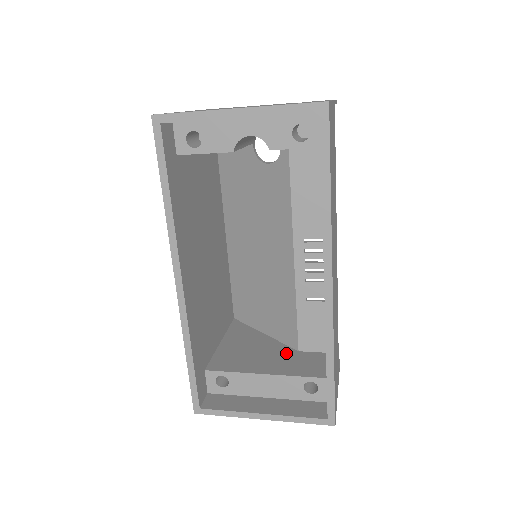
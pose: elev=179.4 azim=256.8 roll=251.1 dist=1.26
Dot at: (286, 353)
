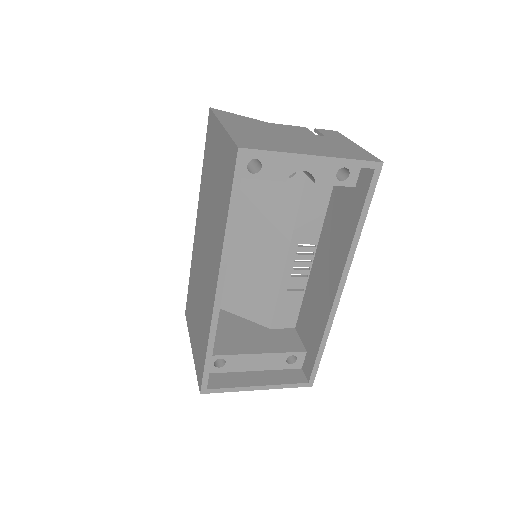
Dot at: (262, 332)
